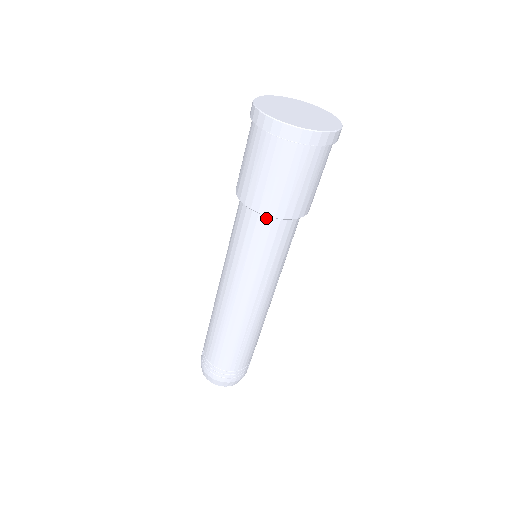
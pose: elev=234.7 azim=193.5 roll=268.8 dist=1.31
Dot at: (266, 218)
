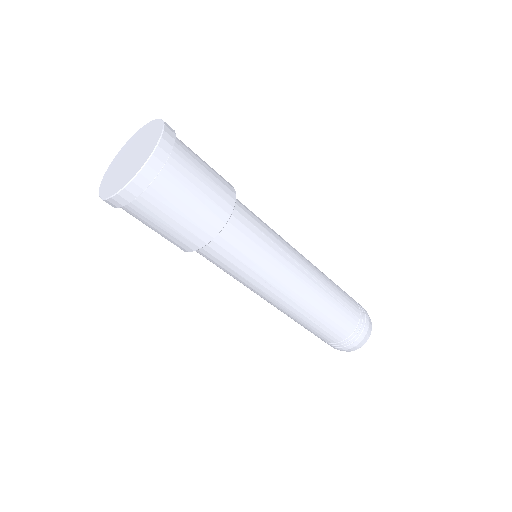
Dot at: occluded
